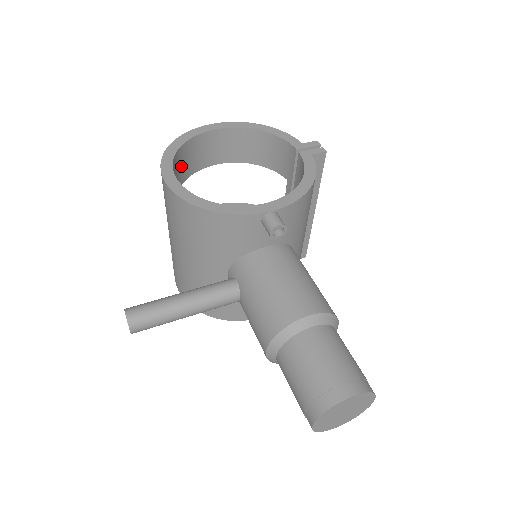
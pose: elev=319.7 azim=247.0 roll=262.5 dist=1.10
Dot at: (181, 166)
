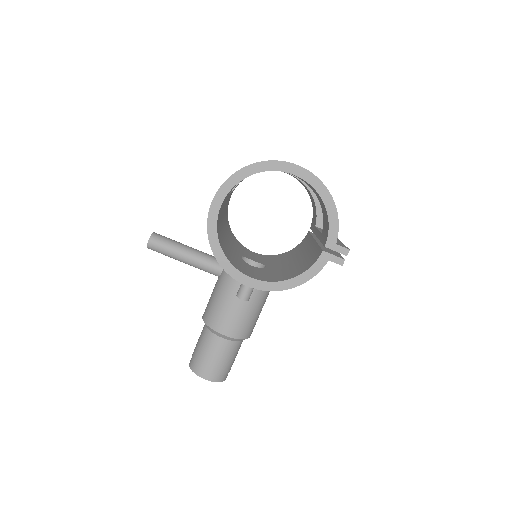
Dot at: occluded
